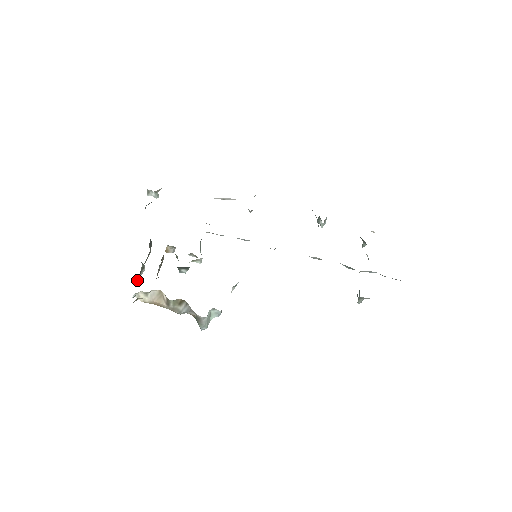
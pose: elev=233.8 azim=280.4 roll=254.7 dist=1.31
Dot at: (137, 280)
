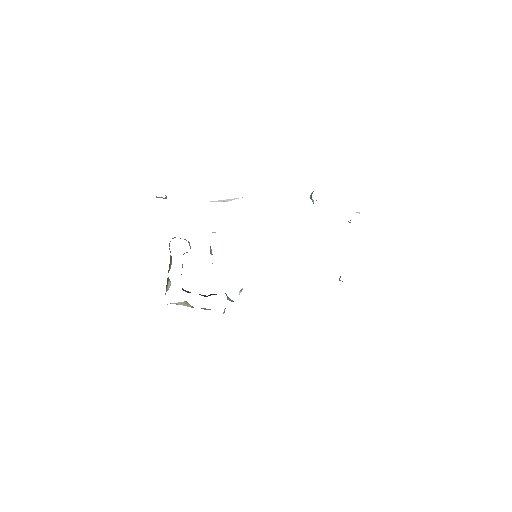
Dot at: (167, 290)
